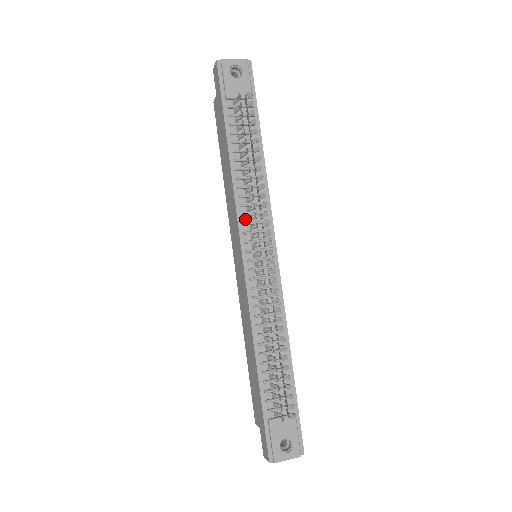
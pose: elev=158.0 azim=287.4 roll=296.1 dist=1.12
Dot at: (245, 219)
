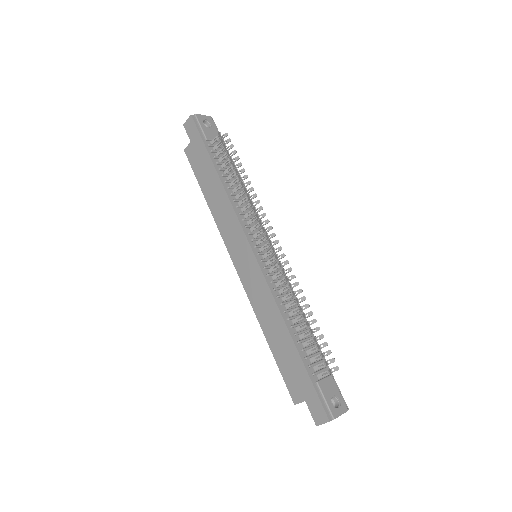
Dot at: (245, 224)
